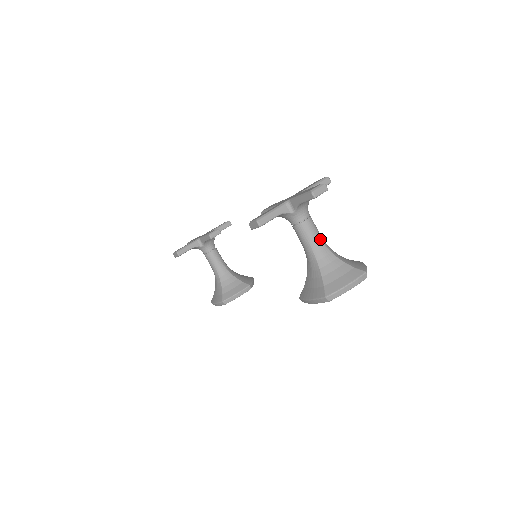
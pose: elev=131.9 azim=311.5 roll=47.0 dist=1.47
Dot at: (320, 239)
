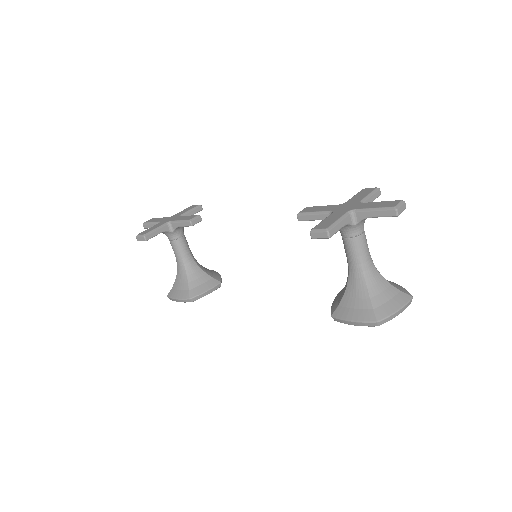
Dot at: (370, 256)
